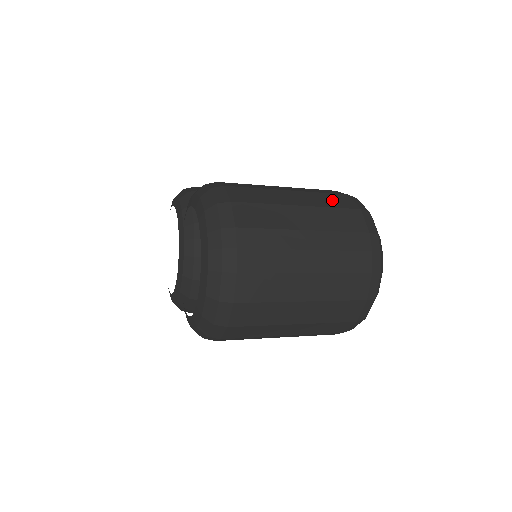
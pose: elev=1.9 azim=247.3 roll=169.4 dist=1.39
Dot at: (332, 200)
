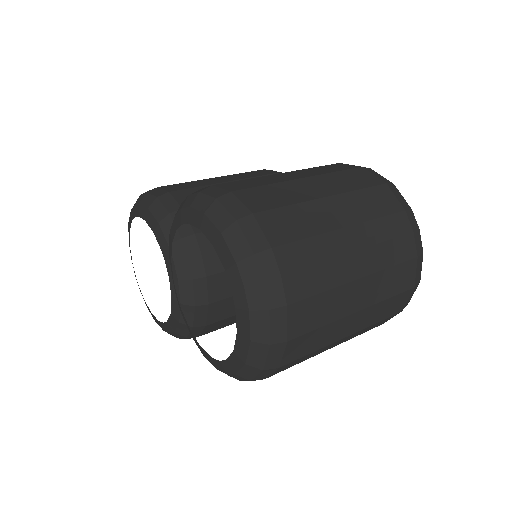
Dot at: (352, 179)
